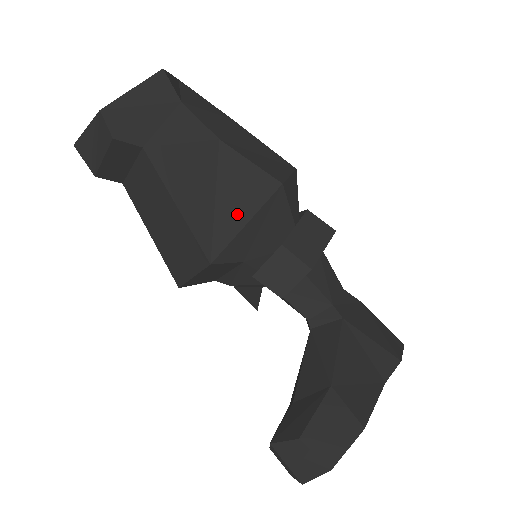
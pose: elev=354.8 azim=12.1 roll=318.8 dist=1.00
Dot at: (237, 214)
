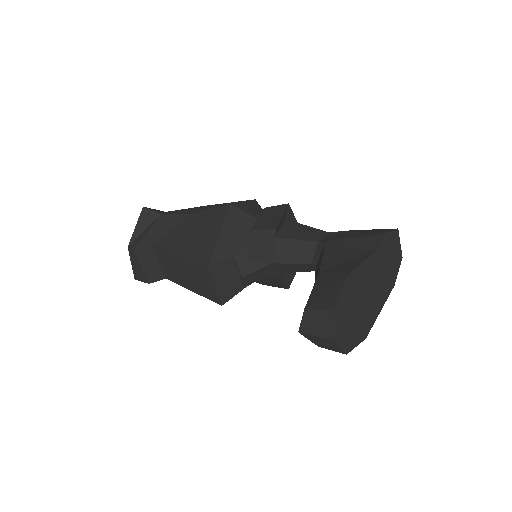
Dot at: (213, 235)
